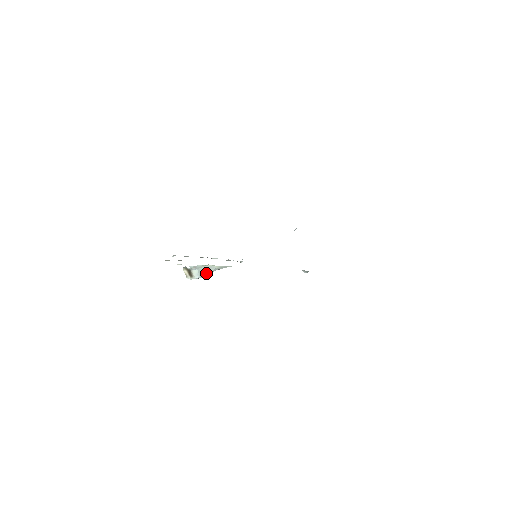
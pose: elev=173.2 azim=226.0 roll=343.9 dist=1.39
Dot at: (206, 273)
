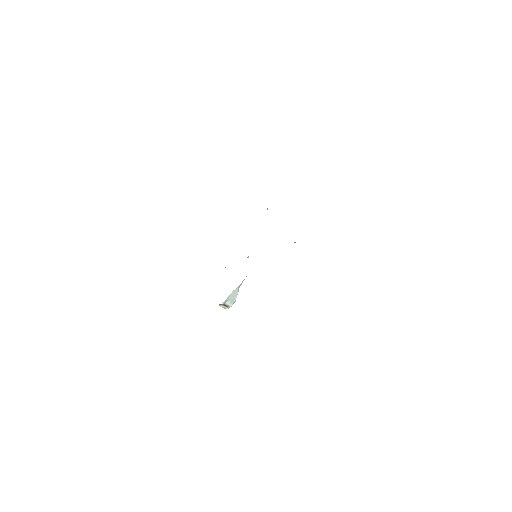
Dot at: (235, 297)
